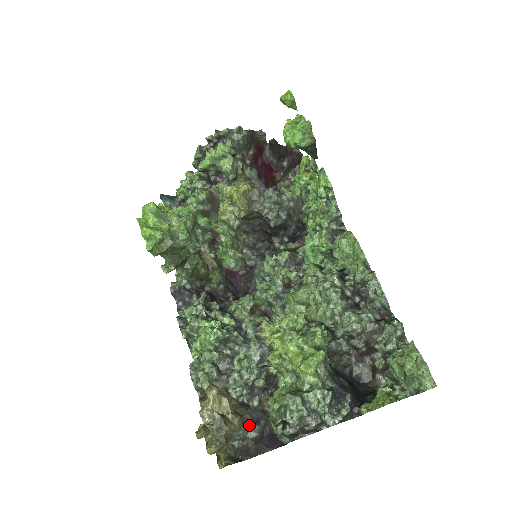
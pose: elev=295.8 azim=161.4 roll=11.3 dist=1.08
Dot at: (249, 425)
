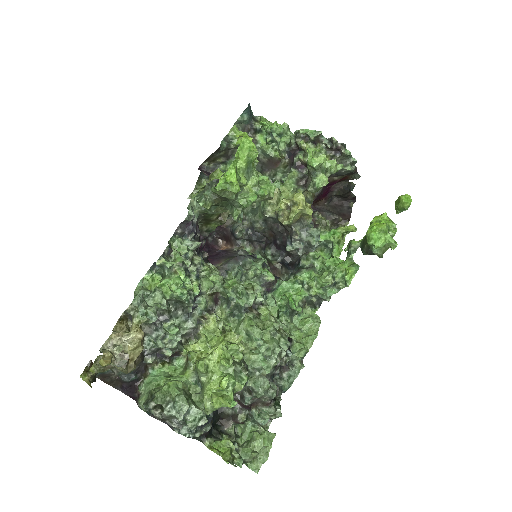
Dot at: (131, 372)
